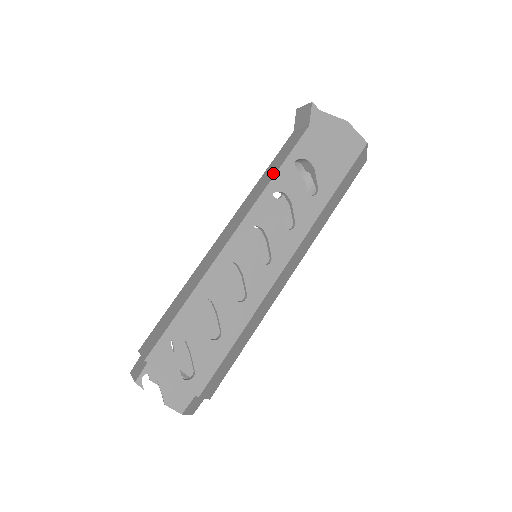
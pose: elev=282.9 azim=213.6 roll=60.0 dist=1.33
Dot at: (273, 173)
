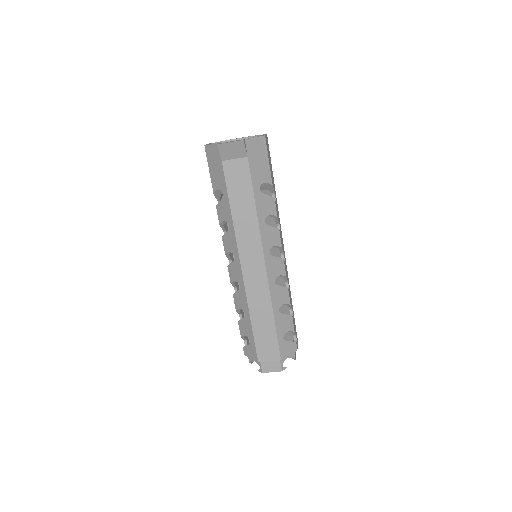
Dot at: (252, 208)
